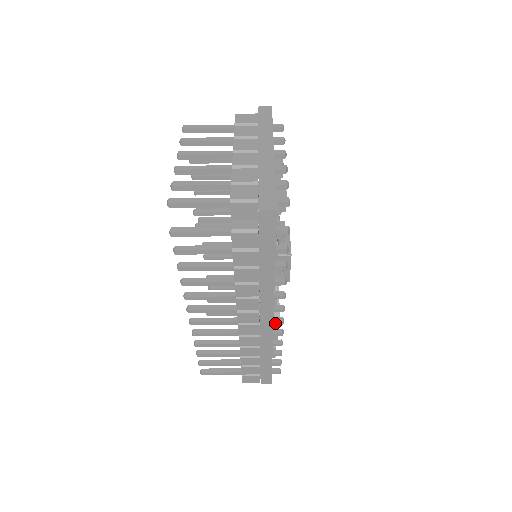
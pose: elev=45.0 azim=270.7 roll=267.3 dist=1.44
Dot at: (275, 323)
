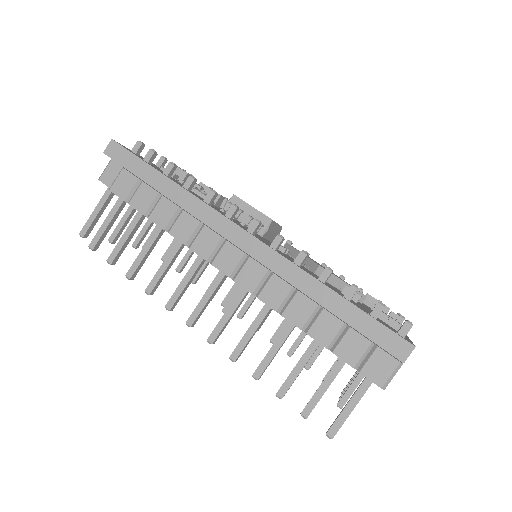
Dot at: (274, 246)
